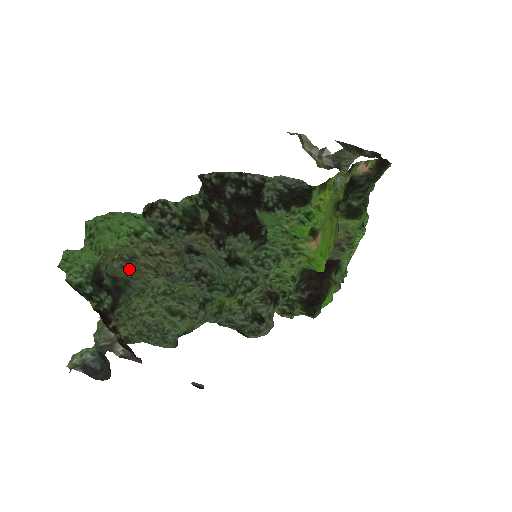
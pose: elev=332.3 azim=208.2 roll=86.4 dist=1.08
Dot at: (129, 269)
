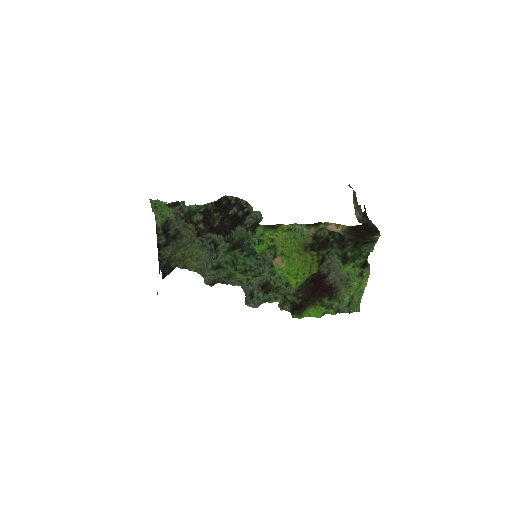
Dot at: (185, 231)
